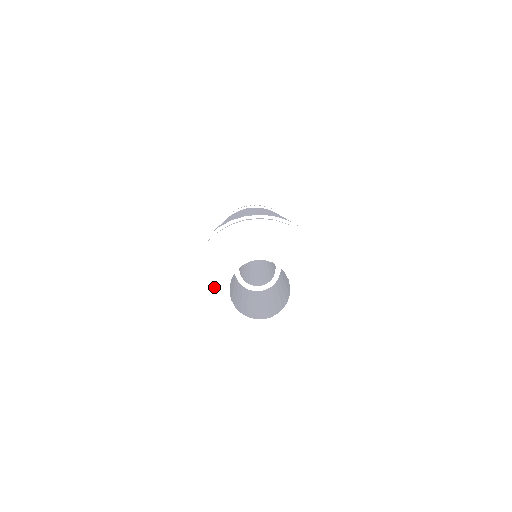
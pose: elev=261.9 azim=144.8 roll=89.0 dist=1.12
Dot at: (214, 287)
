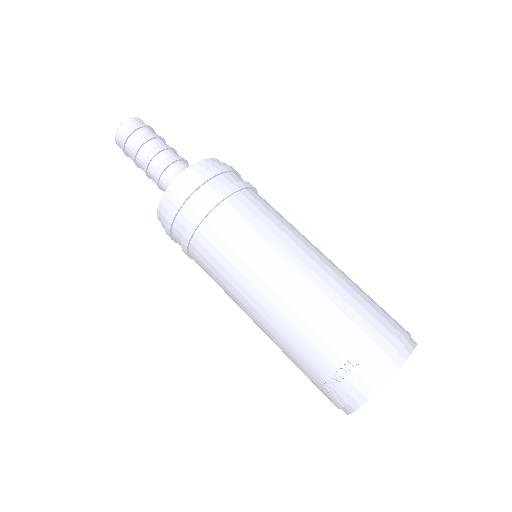
Dot at: occluded
